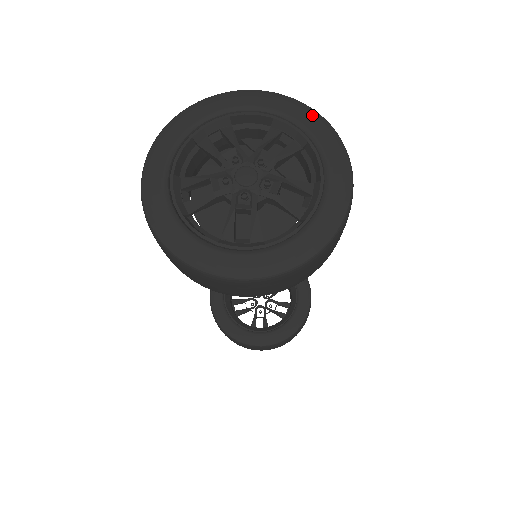
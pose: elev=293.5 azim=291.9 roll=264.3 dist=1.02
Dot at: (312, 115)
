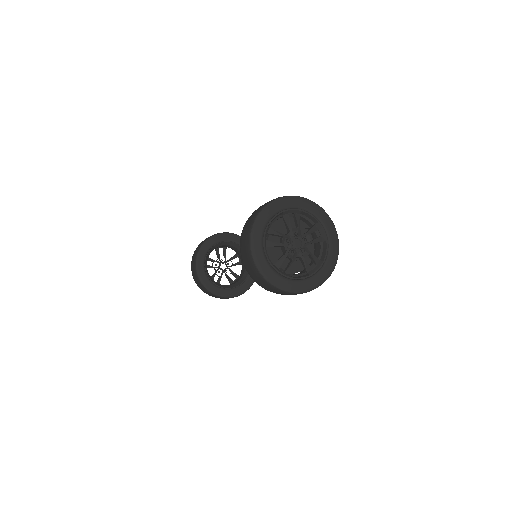
Dot at: (294, 199)
